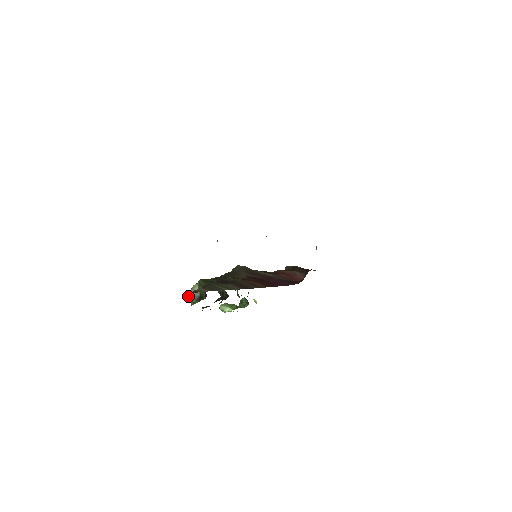
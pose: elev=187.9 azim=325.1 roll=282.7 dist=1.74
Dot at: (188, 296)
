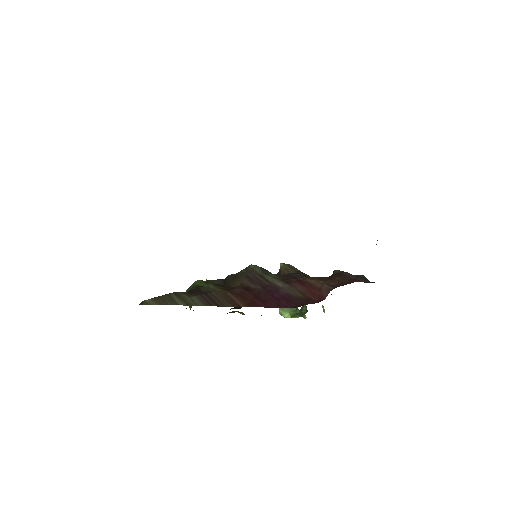
Dot at: occluded
